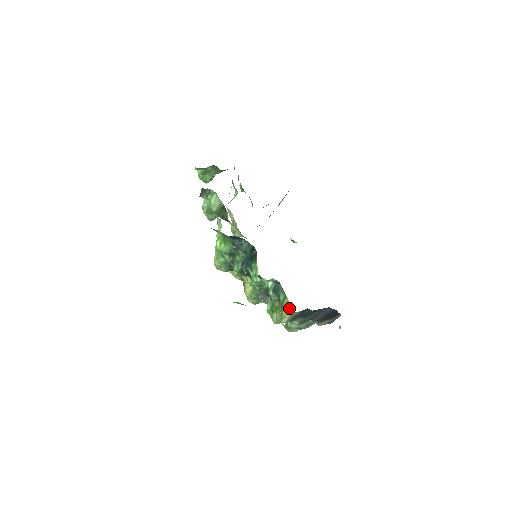
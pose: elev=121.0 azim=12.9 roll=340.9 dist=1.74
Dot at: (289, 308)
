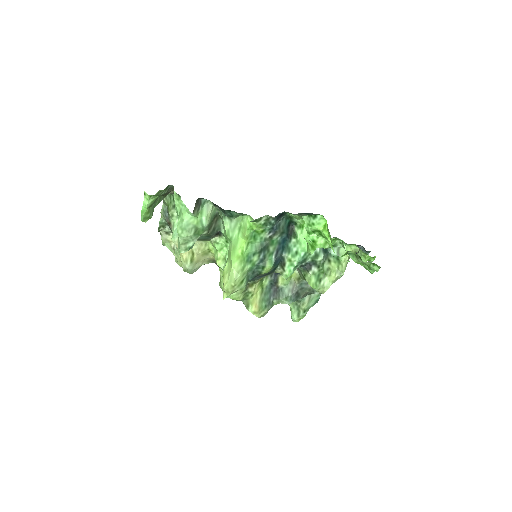
Dot at: occluded
